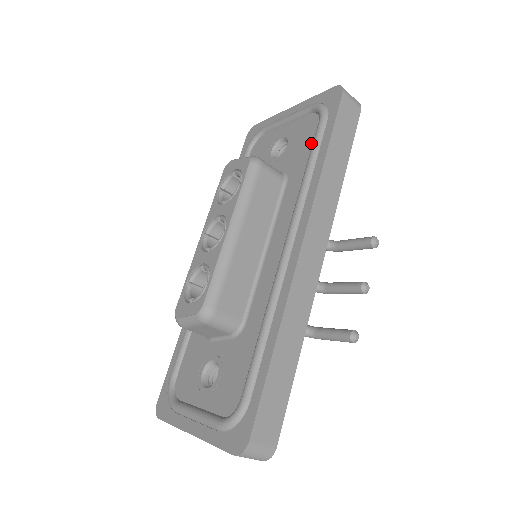
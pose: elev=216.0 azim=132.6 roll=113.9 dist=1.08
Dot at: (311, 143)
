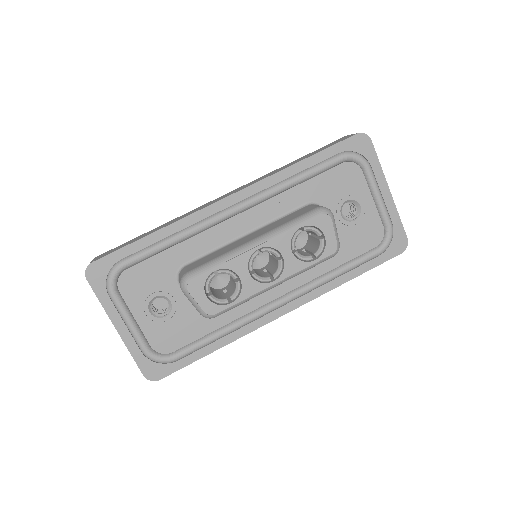
Dot at: (359, 254)
